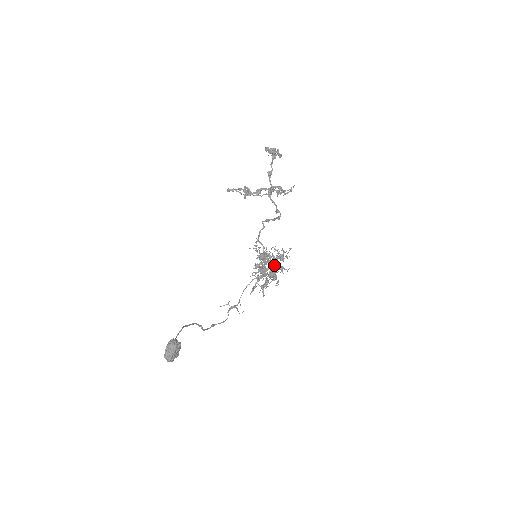
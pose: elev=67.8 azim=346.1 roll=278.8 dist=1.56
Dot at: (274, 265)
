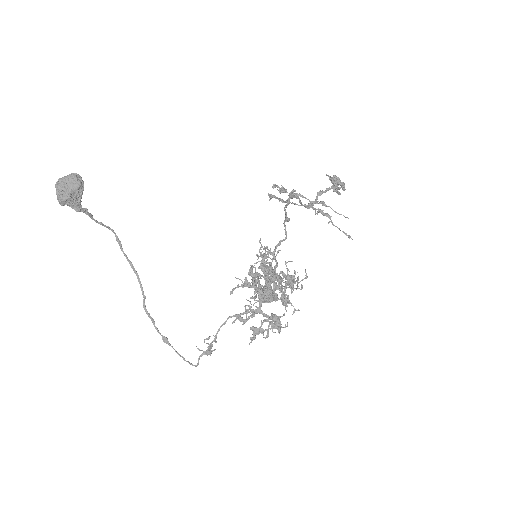
Dot at: occluded
